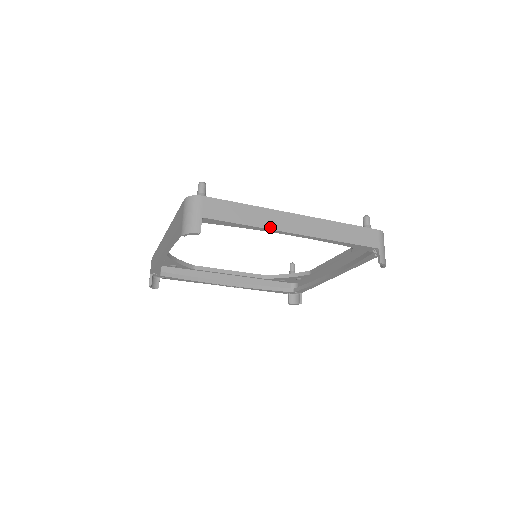
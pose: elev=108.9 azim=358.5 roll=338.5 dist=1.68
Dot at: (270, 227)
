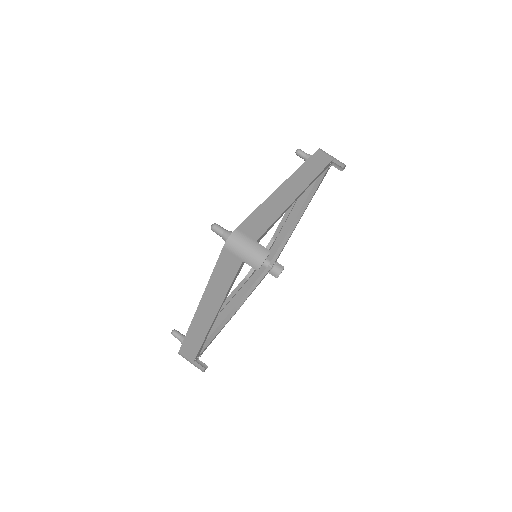
Dot at: (286, 206)
